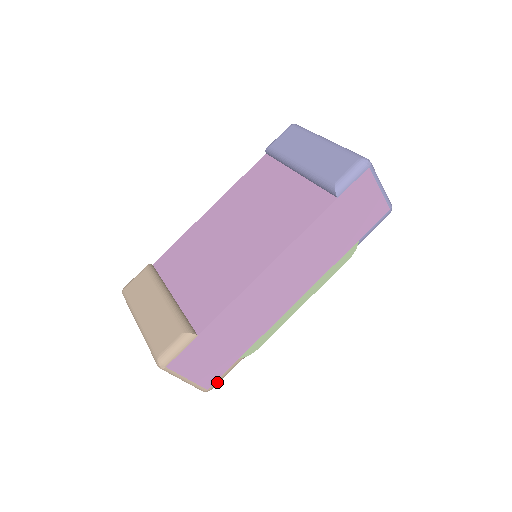
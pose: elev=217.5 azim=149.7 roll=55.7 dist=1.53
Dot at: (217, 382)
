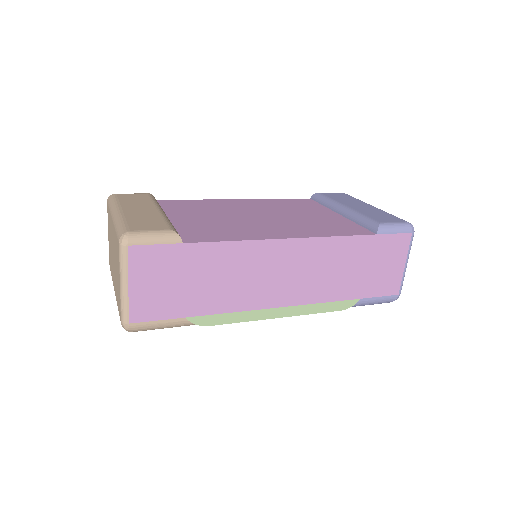
Dot at: (144, 325)
